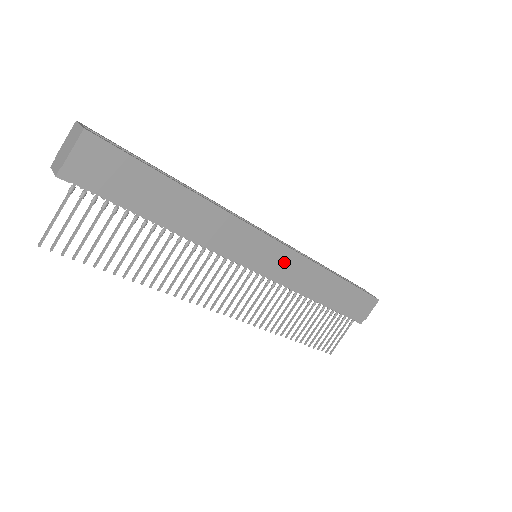
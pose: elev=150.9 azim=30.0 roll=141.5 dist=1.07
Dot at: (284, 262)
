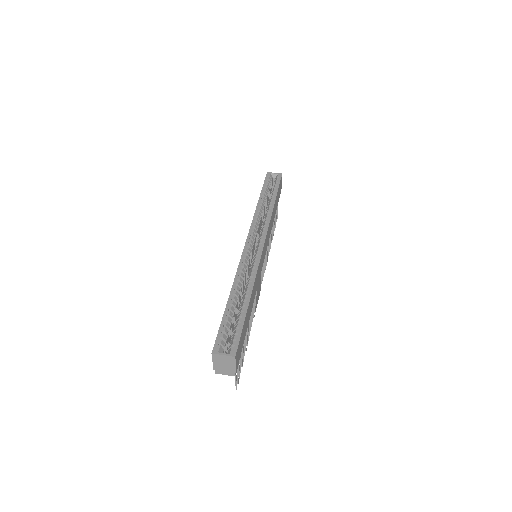
Dot at: occluded
